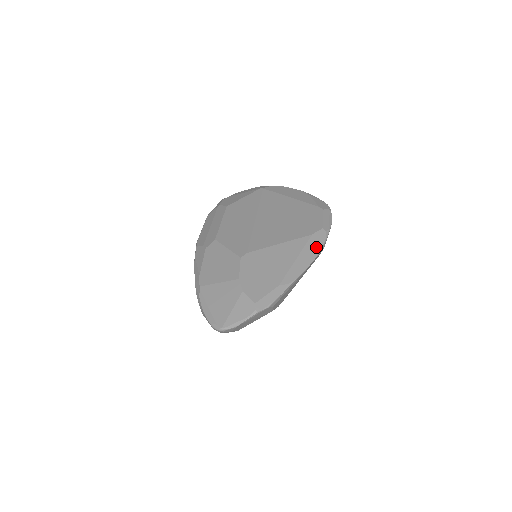
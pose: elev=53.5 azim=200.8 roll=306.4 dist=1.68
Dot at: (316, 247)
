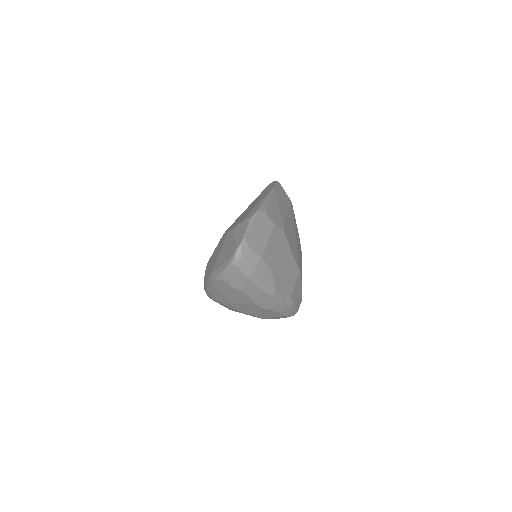
Dot at: (272, 185)
